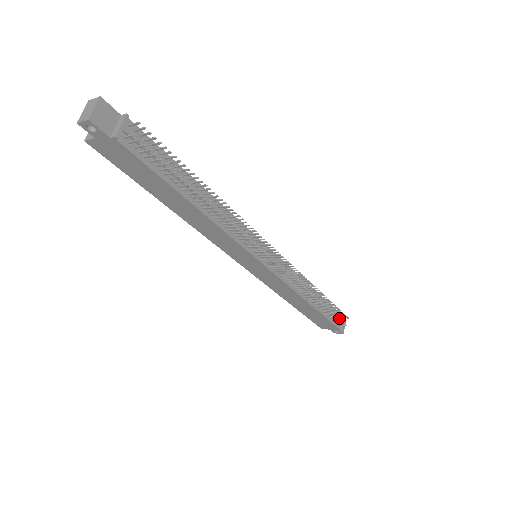
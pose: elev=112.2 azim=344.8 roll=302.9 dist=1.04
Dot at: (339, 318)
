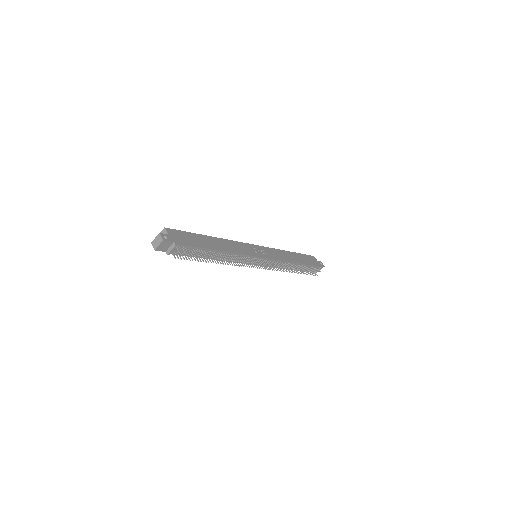
Dot at: (315, 270)
